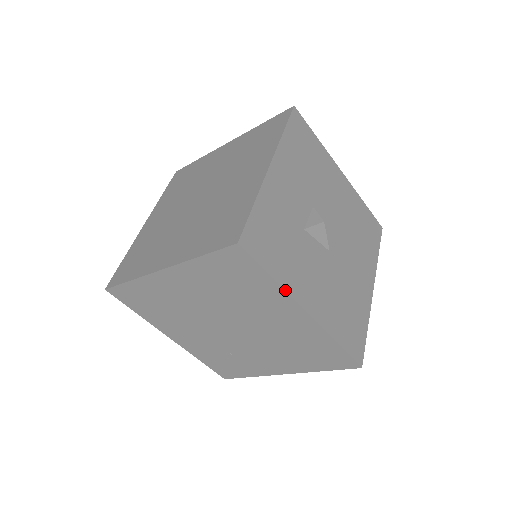
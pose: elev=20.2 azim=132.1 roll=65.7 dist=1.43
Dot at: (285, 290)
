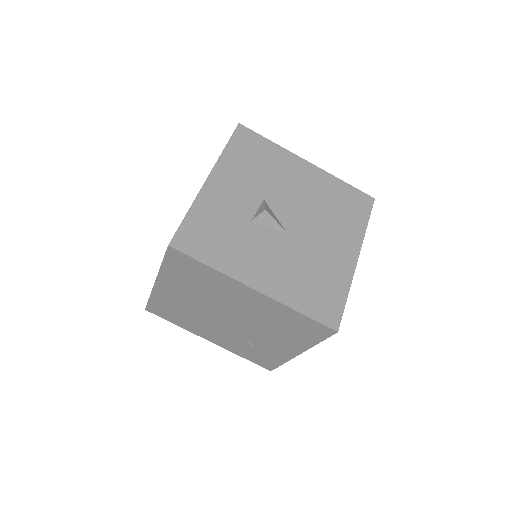
Dot at: (225, 274)
